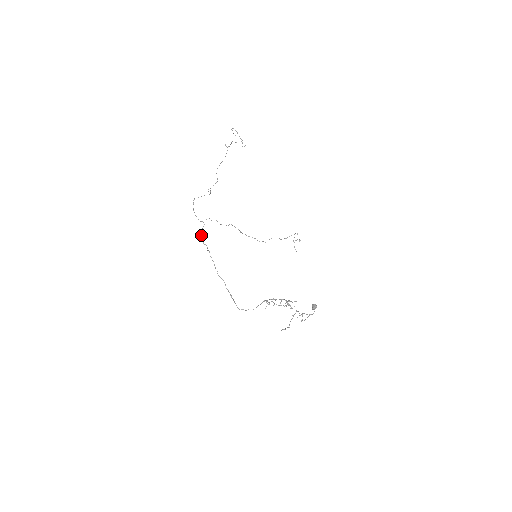
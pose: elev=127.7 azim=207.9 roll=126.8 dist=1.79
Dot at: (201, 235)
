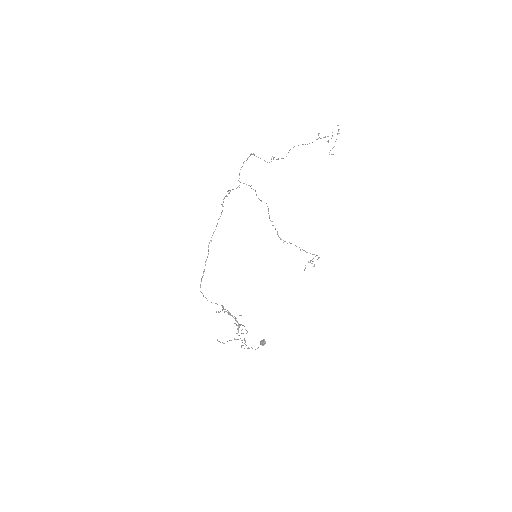
Dot at: (226, 195)
